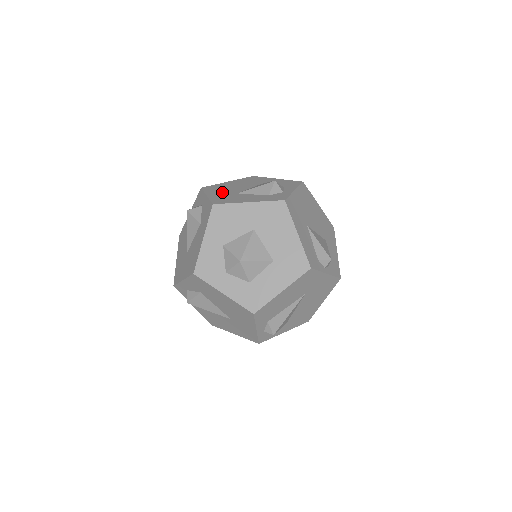
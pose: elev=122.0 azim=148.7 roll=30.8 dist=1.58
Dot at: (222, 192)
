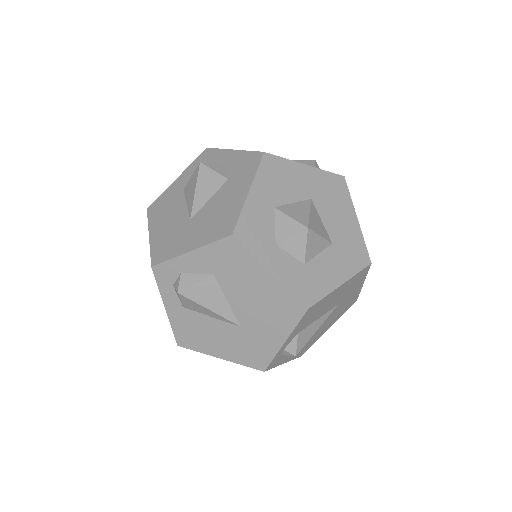
Dot at: occluded
